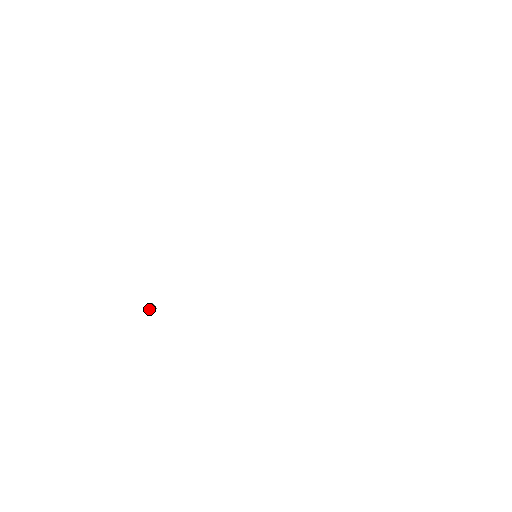
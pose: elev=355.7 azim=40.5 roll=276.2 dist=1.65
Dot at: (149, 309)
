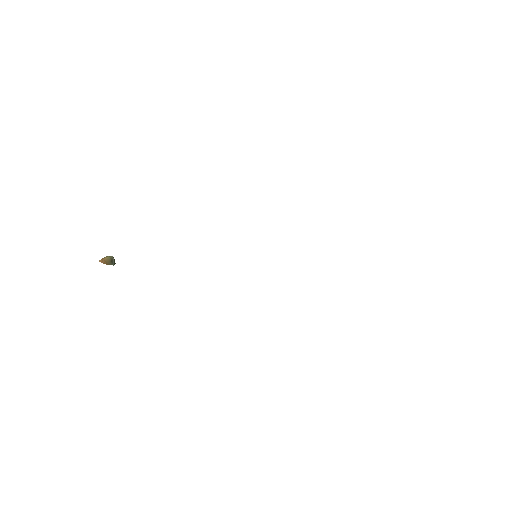
Dot at: (101, 261)
